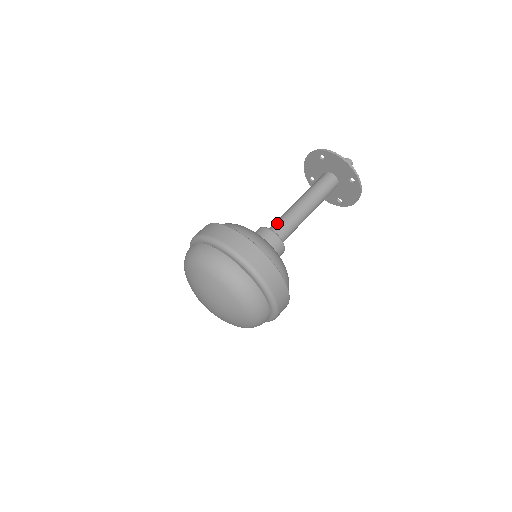
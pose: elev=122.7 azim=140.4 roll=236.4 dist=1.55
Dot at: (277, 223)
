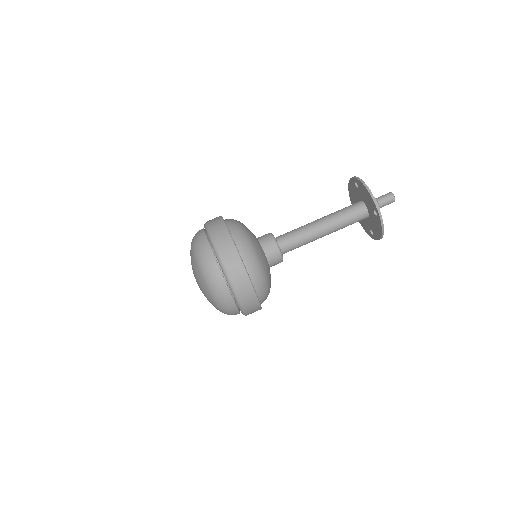
Dot at: (292, 244)
